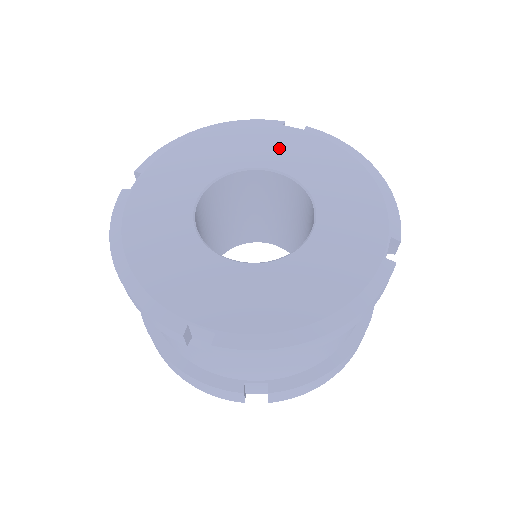
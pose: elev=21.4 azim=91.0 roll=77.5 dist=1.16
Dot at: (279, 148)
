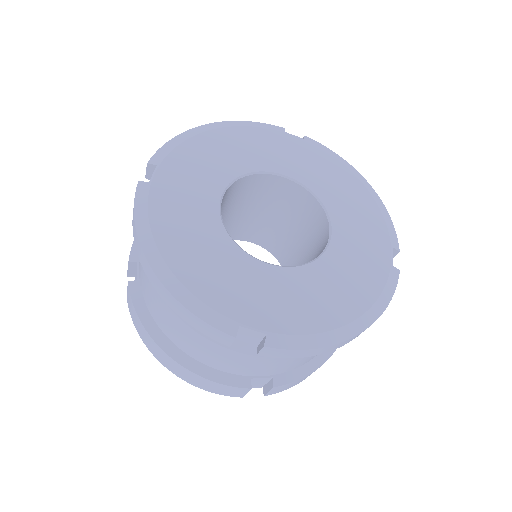
Dot at: (286, 155)
